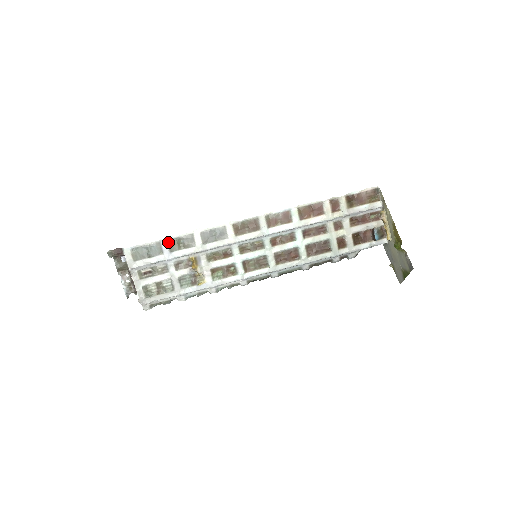
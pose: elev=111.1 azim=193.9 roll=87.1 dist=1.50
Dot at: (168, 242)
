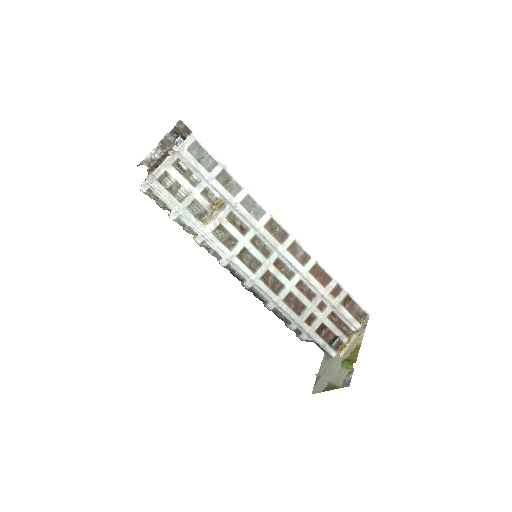
Dot at: (223, 170)
